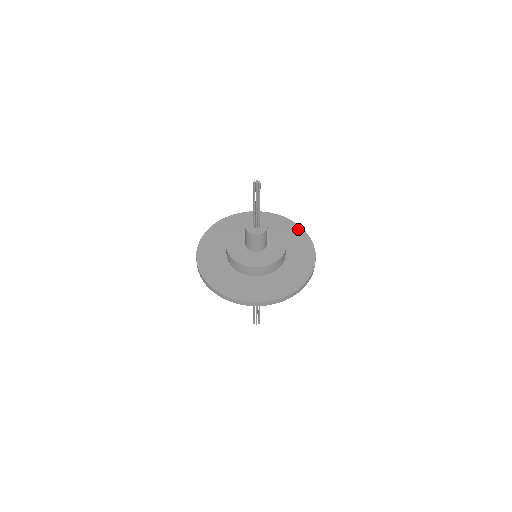
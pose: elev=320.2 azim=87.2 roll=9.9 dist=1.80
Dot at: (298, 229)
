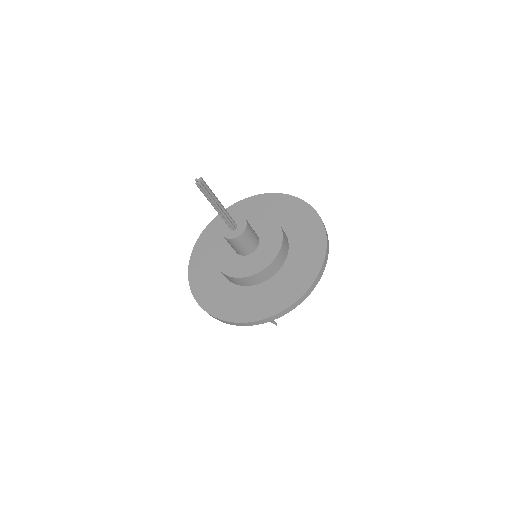
Dot at: (321, 244)
